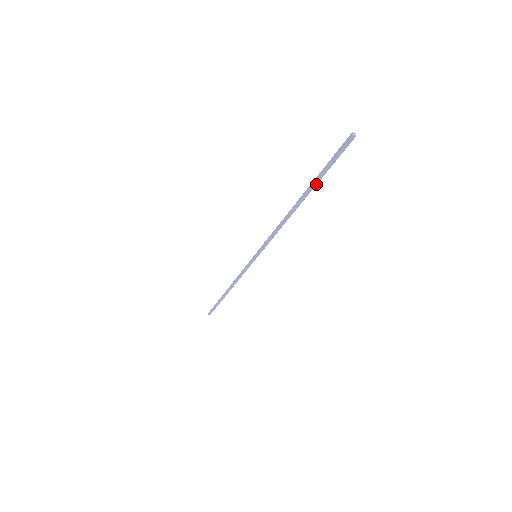
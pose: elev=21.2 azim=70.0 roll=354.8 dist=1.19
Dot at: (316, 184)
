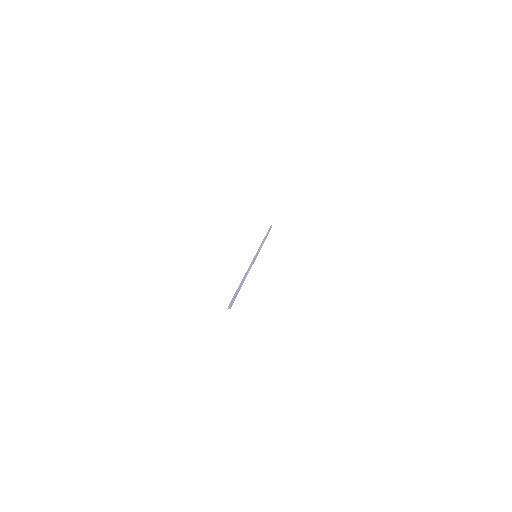
Dot at: occluded
